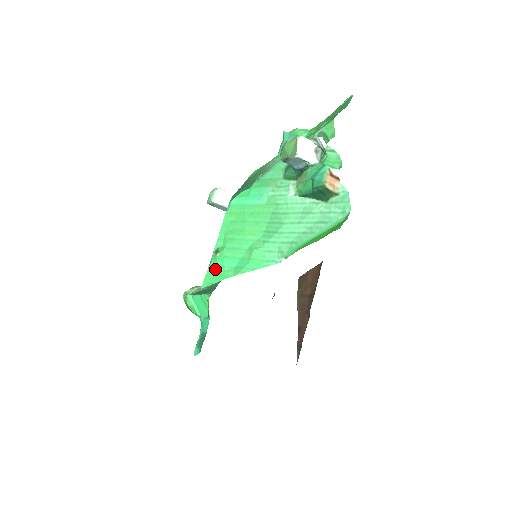
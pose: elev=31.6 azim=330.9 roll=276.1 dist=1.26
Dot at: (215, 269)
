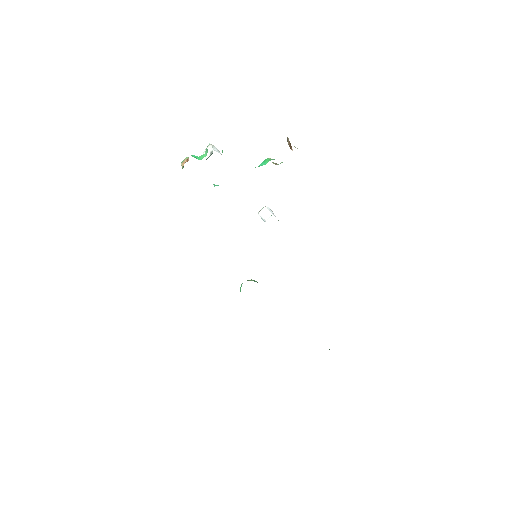
Dot at: occluded
